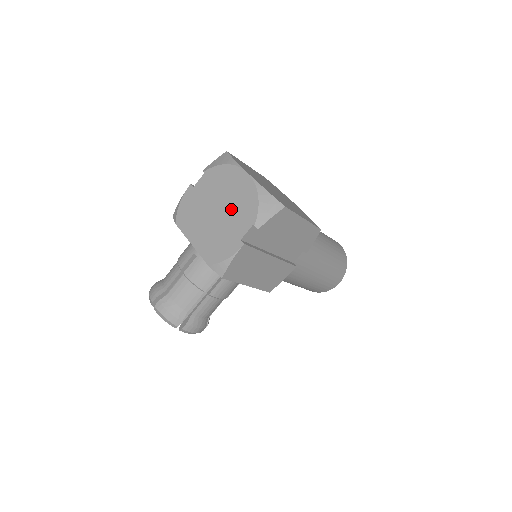
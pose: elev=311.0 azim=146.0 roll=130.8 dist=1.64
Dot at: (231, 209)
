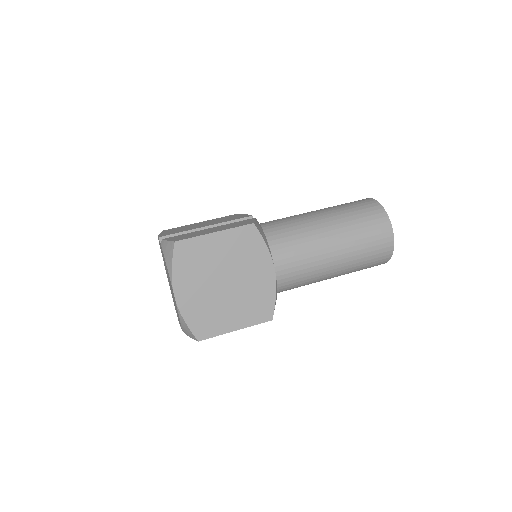
Dot at: occluded
